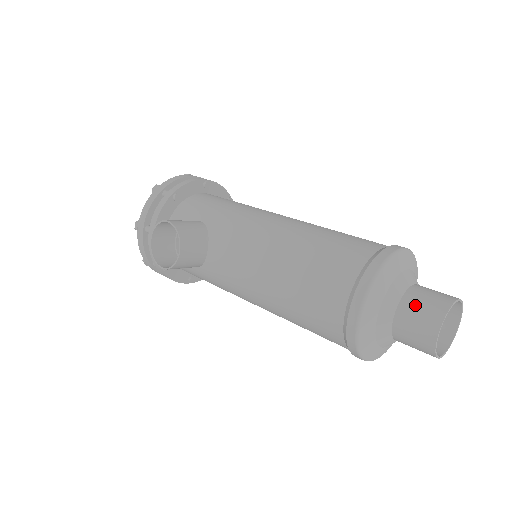
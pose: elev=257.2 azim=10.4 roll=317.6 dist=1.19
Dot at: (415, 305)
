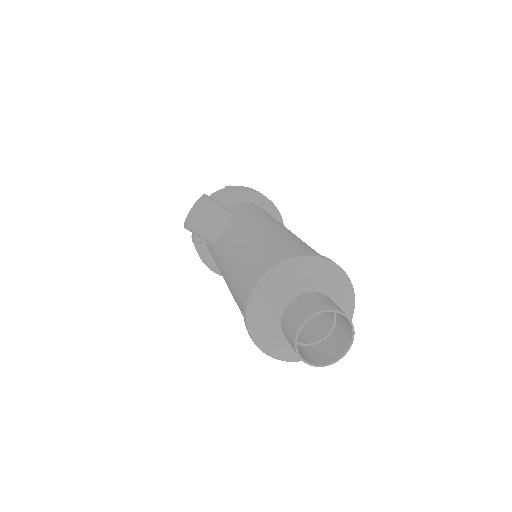
Dot at: (305, 300)
